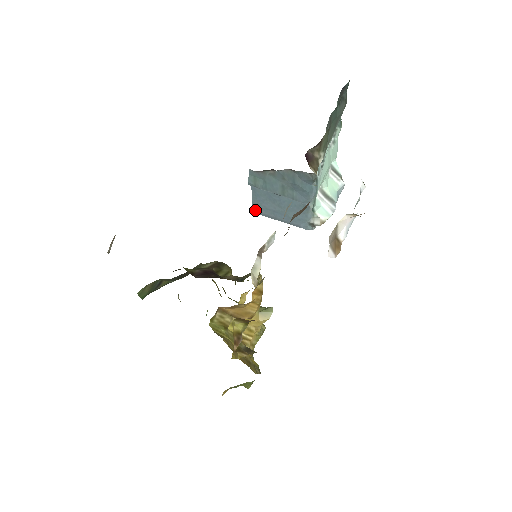
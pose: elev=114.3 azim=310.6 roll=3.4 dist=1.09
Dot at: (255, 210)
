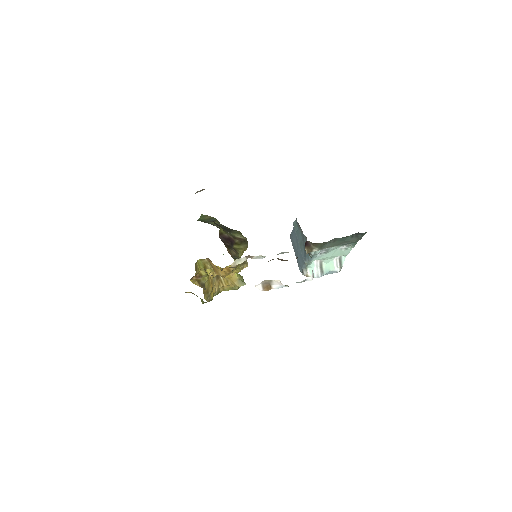
Dot at: (291, 236)
